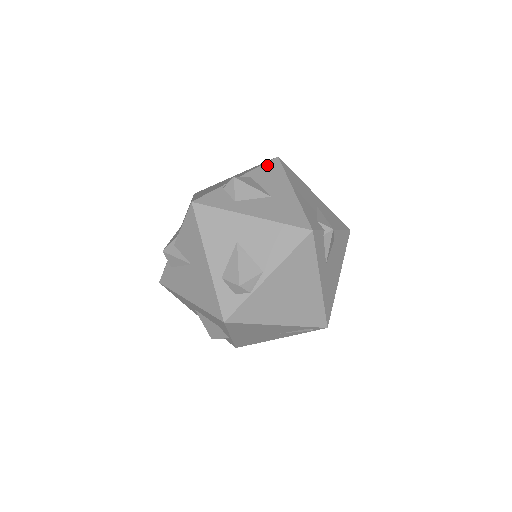
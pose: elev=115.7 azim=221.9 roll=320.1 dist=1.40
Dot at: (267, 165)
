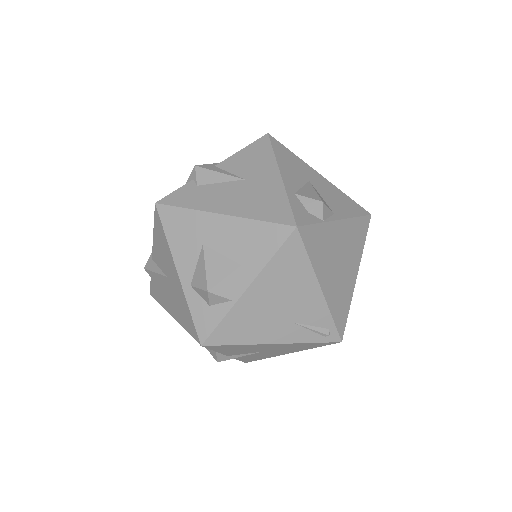
Dot at: occluded
